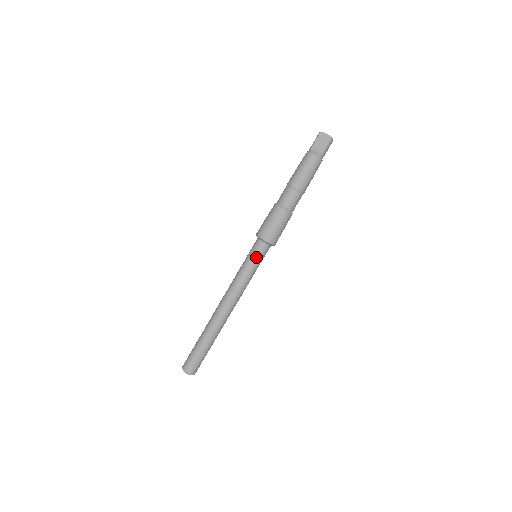
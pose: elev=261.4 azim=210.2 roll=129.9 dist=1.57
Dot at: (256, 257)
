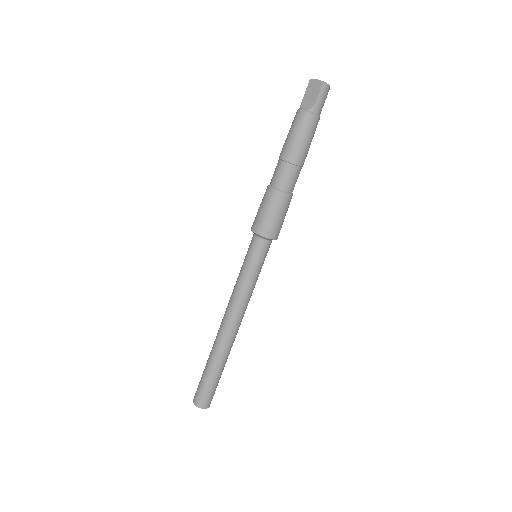
Dot at: (252, 257)
